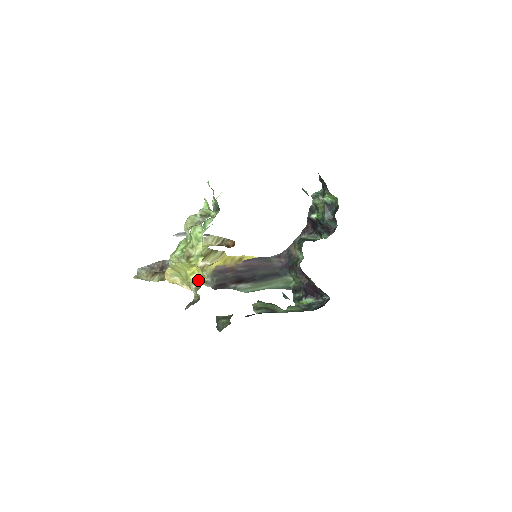
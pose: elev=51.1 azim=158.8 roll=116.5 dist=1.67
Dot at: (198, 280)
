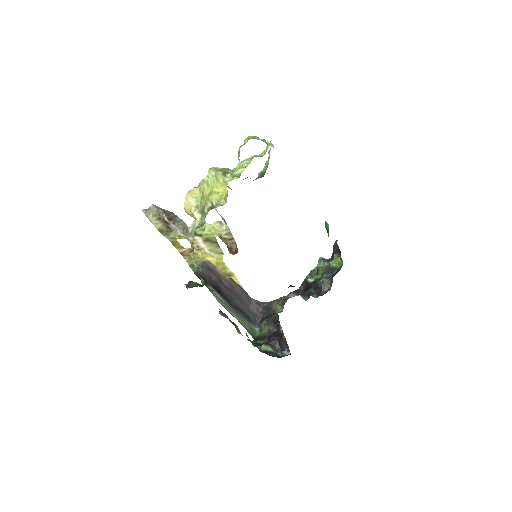
Dot at: (218, 200)
